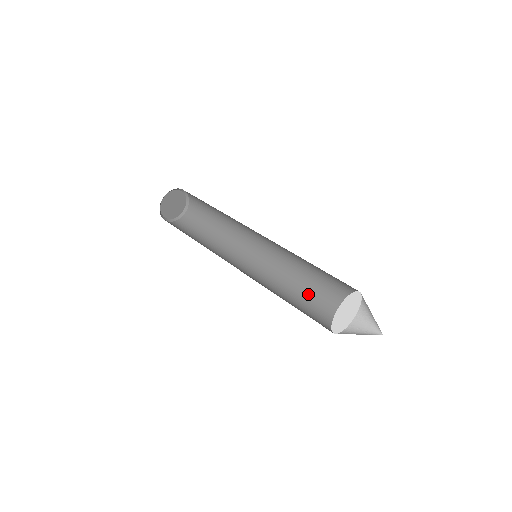
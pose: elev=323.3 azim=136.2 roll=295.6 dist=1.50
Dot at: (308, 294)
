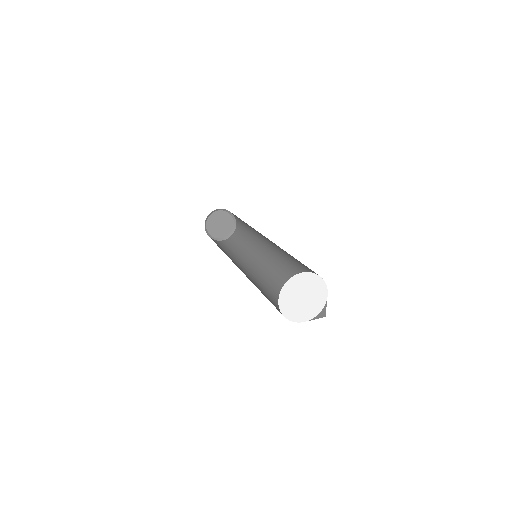
Dot at: occluded
